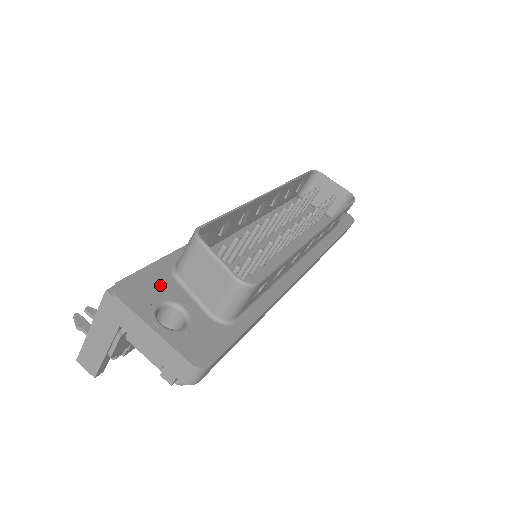
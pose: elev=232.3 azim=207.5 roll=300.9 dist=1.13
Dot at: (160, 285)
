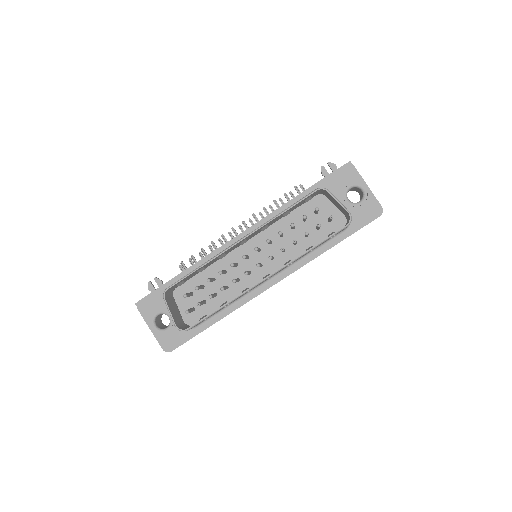
Dot at: (161, 302)
